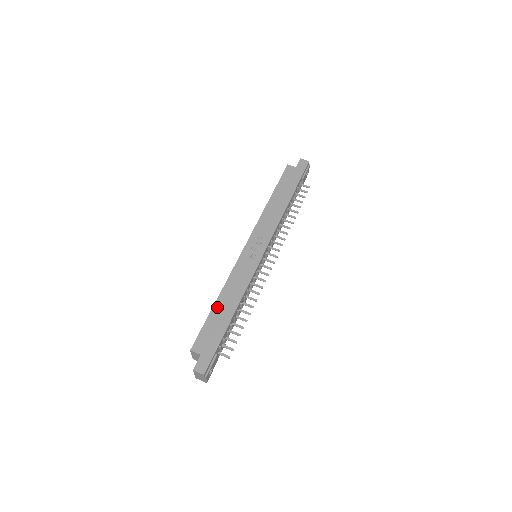
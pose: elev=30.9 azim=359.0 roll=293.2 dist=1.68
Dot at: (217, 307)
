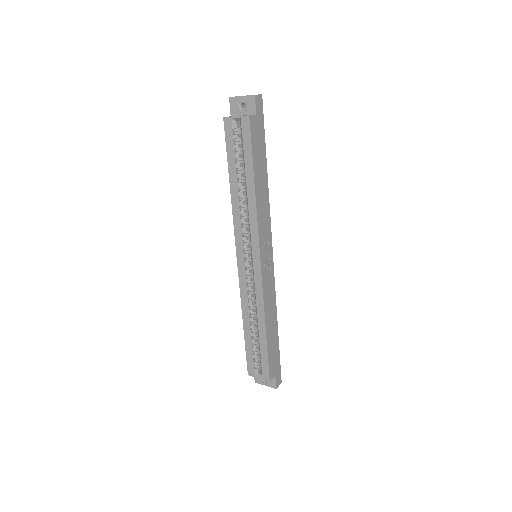
Dot at: (269, 336)
